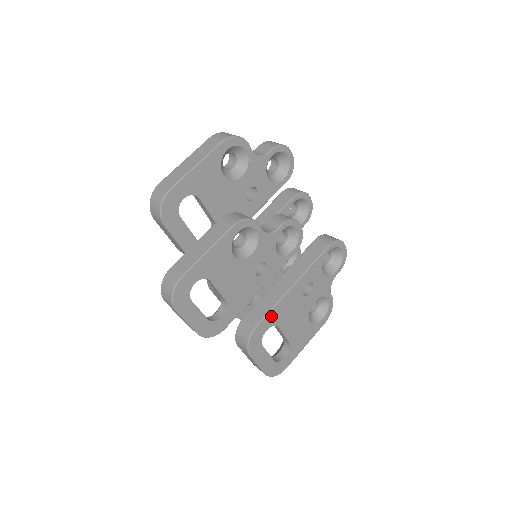
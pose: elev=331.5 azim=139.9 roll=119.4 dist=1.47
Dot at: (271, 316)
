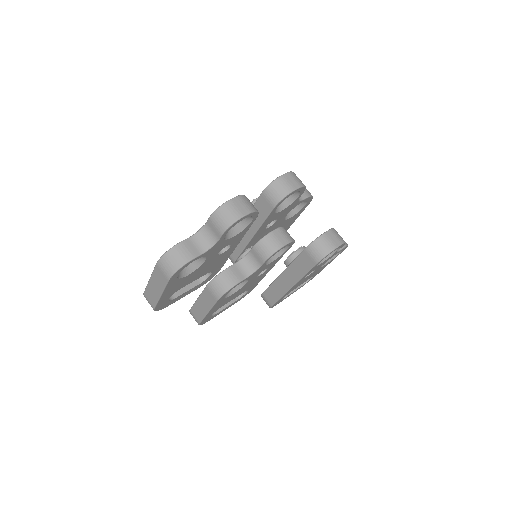
Dot at: occluded
